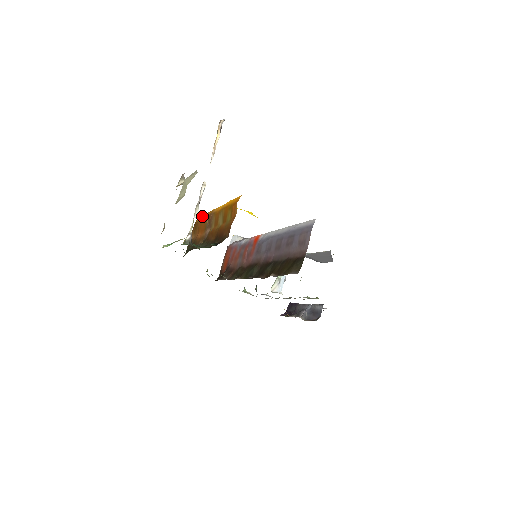
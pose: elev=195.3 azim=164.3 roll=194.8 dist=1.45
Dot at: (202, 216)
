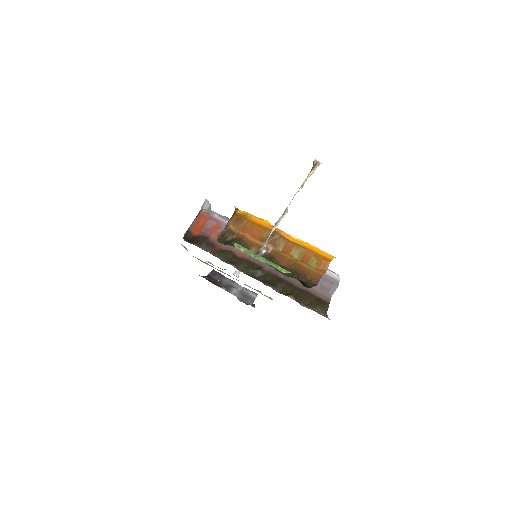
Dot at: (272, 233)
